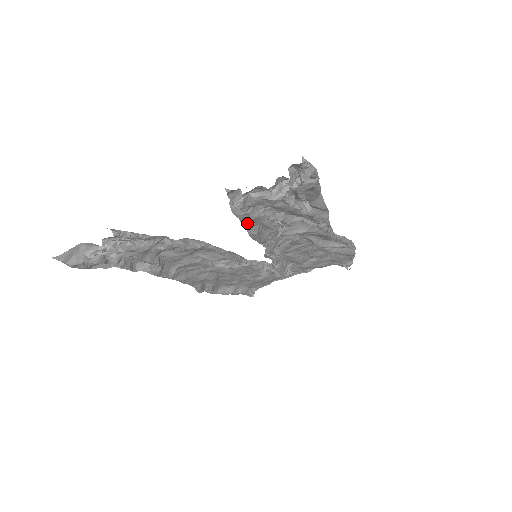
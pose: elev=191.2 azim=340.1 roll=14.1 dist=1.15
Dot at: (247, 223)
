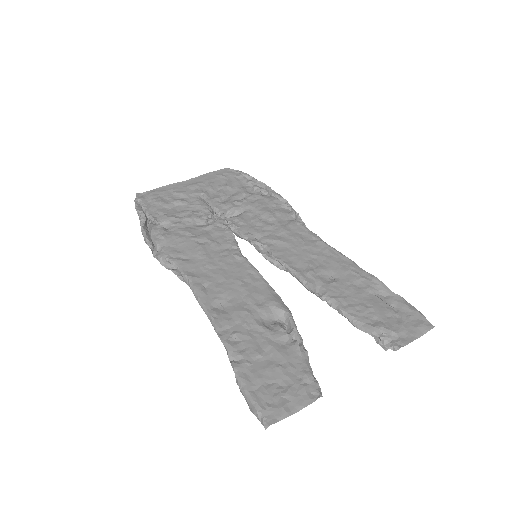
Dot at: (343, 314)
